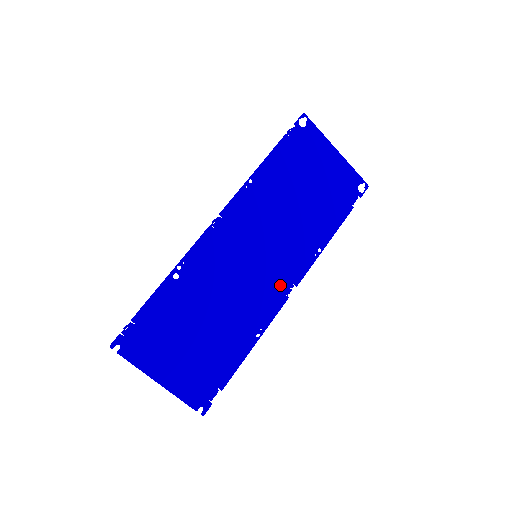
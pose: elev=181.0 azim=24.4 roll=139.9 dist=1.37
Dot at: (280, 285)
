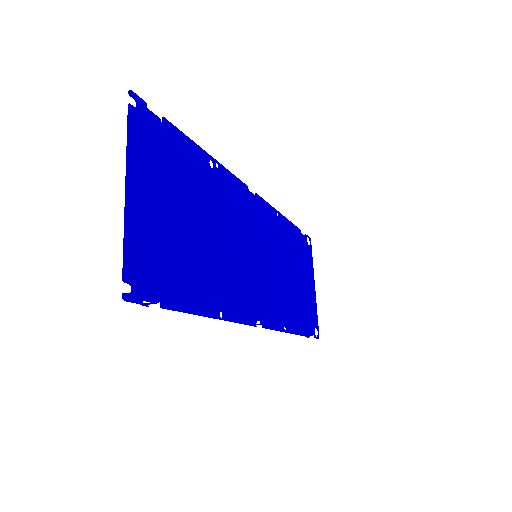
Dot at: (256, 305)
